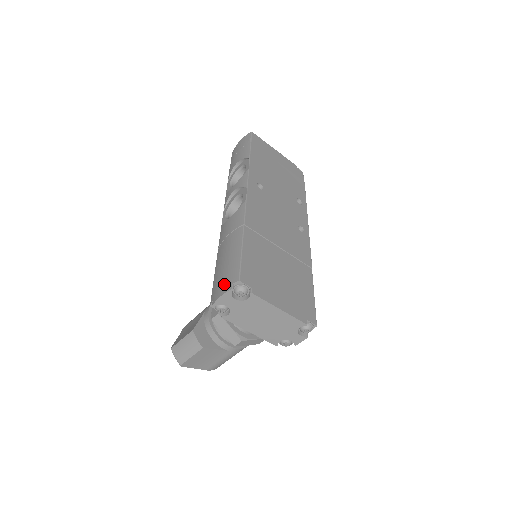
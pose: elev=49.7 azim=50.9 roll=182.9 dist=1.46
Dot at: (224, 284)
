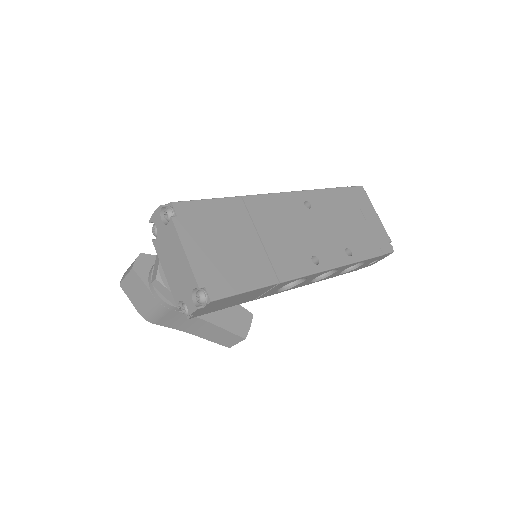
Dot at: occluded
